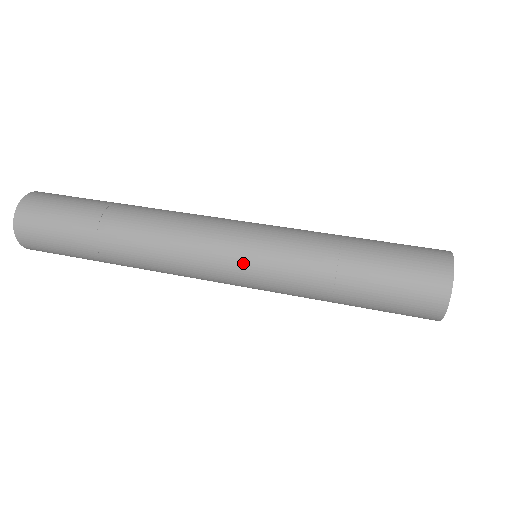
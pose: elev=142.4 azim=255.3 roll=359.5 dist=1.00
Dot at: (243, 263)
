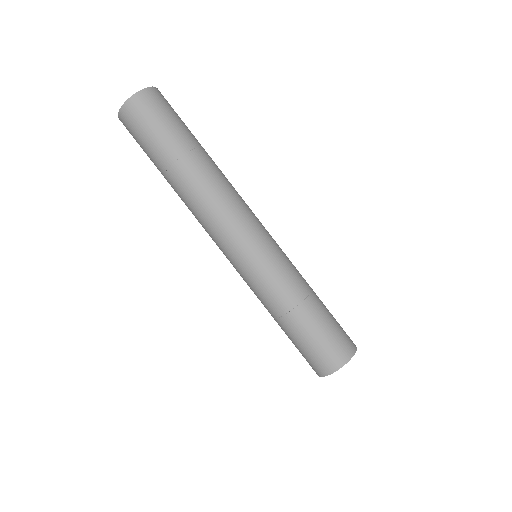
Dot at: occluded
